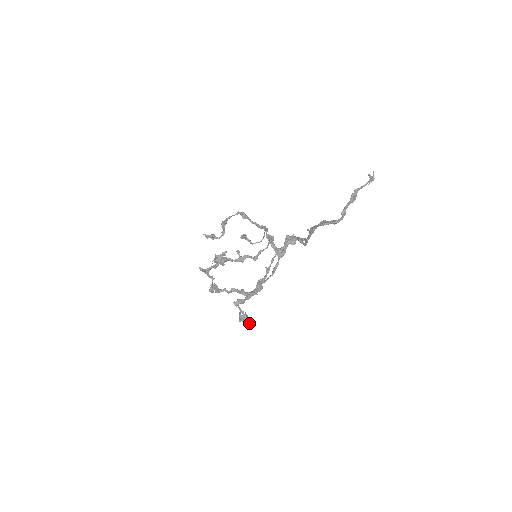
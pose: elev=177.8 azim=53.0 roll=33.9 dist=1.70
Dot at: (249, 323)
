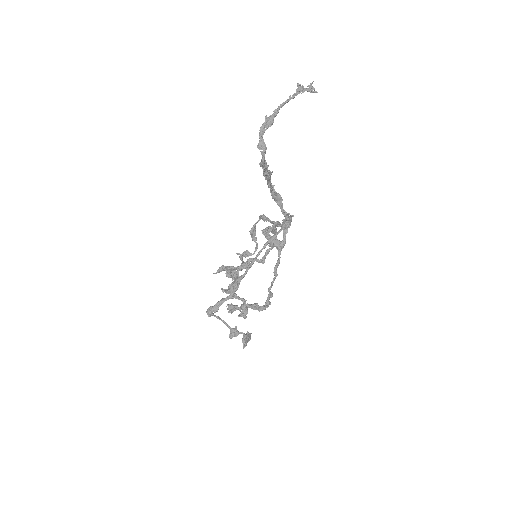
Dot at: (243, 340)
